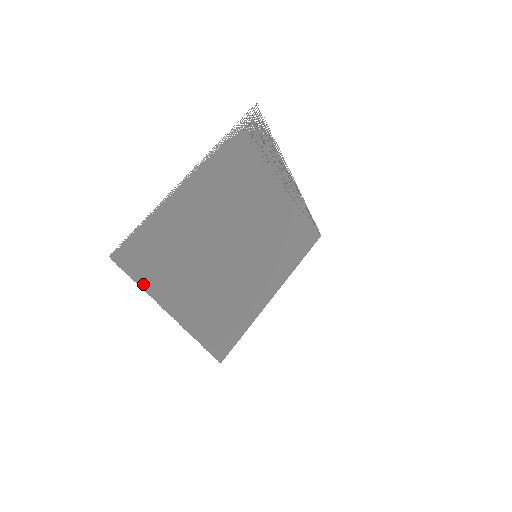
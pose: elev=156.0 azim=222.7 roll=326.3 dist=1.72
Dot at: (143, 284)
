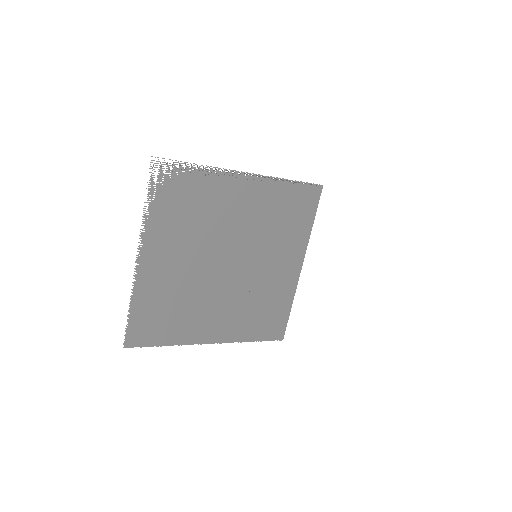
Dot at: (165, 343)
